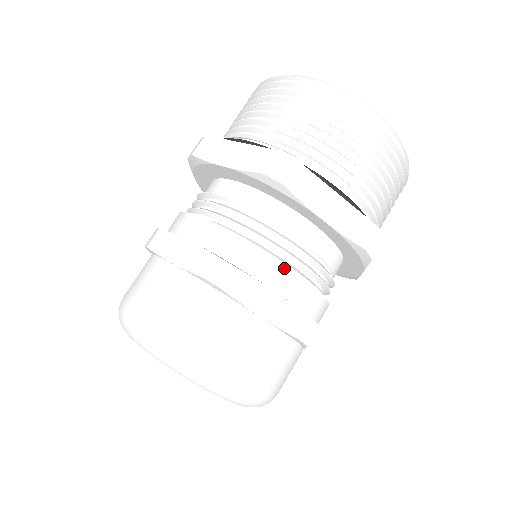
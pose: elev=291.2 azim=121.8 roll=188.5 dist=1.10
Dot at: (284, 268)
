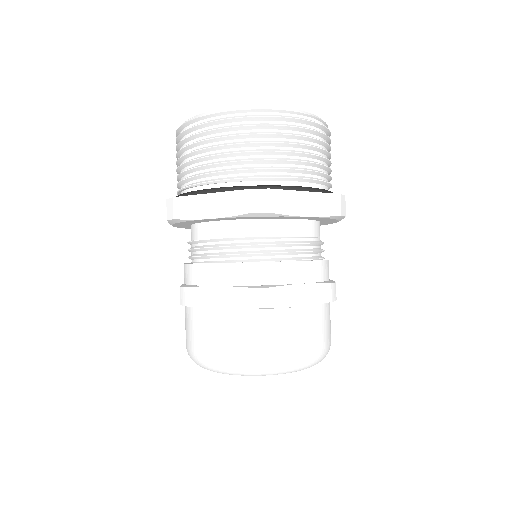
Dot at: (298, 264)
